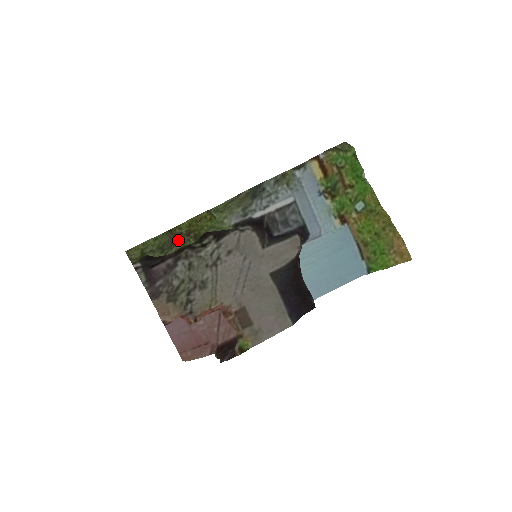
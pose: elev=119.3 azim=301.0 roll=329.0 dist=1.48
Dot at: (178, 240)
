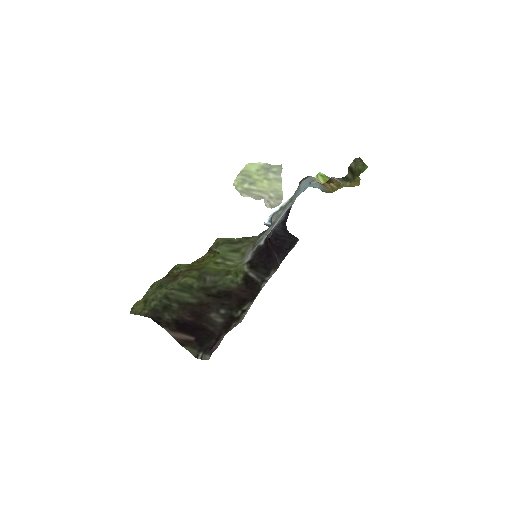
Dot at: (178, 277)
